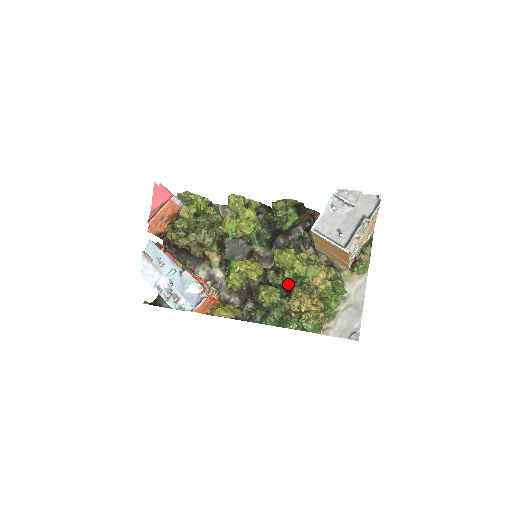
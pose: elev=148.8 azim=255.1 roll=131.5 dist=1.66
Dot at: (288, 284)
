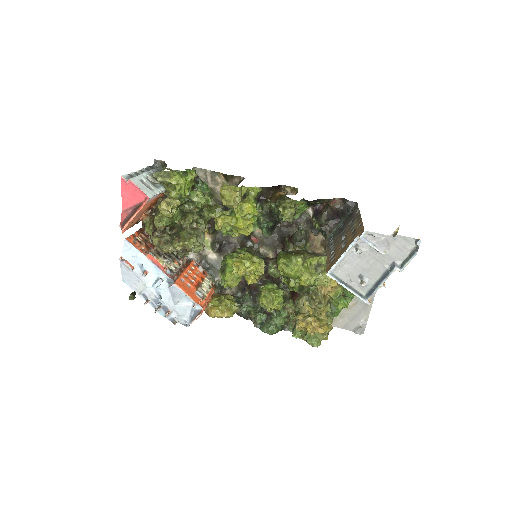
Dot at: occluded
